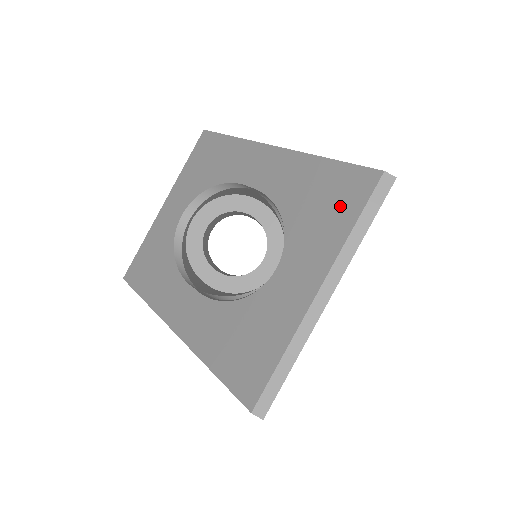
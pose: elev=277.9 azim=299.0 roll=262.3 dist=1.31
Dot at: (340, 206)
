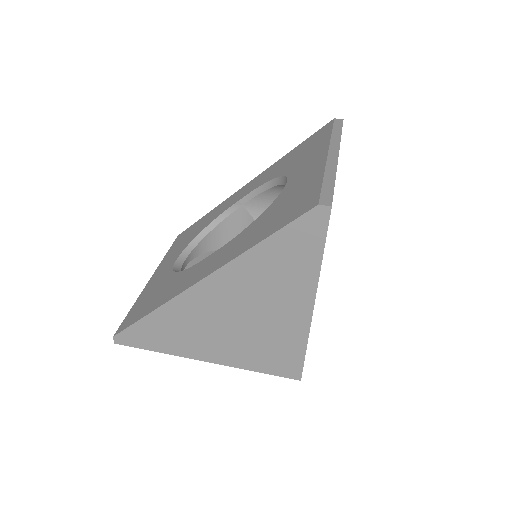
Dot at: (316, 141)
